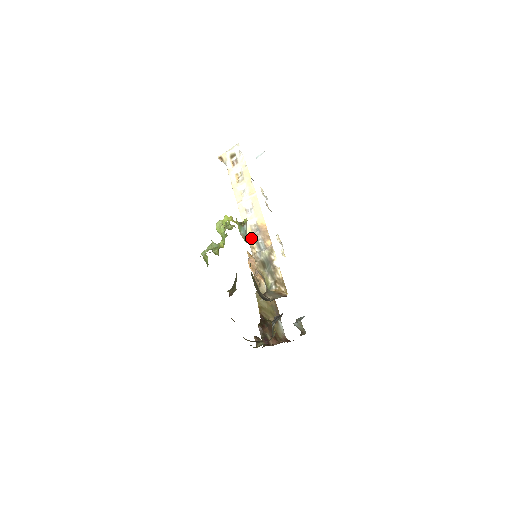
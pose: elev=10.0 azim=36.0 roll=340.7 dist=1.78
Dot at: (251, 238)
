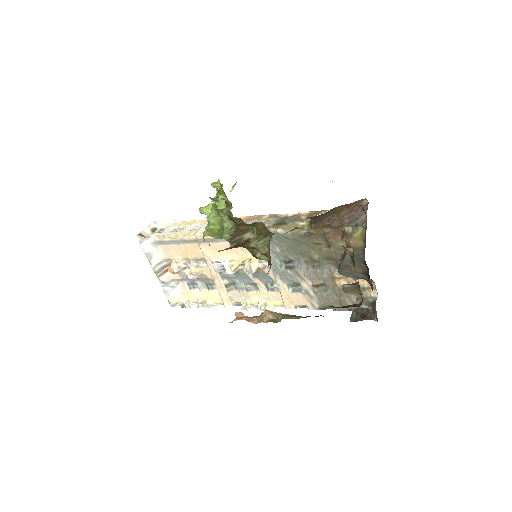
Dot at: occluded
